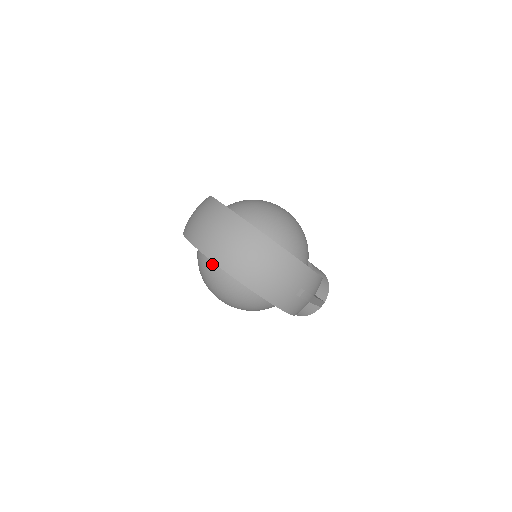
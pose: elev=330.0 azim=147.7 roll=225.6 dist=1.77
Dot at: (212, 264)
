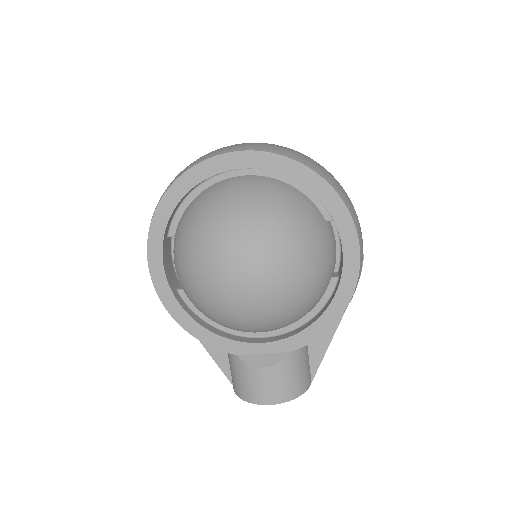
Dot at: (261, 187)
